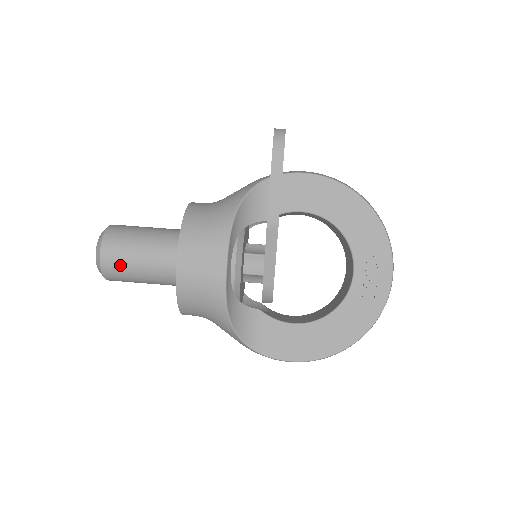
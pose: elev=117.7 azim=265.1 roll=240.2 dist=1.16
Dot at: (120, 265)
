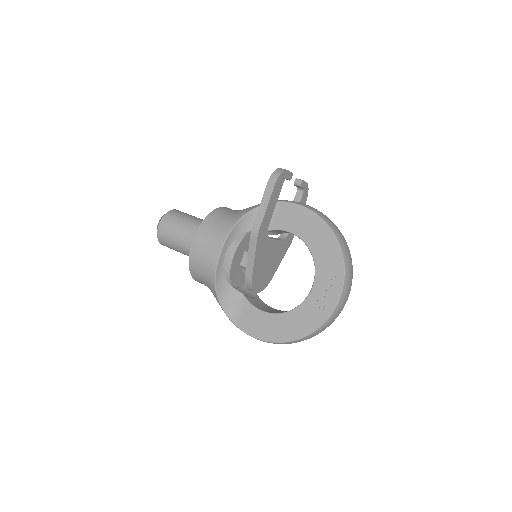
Dot at: (168, 236)
